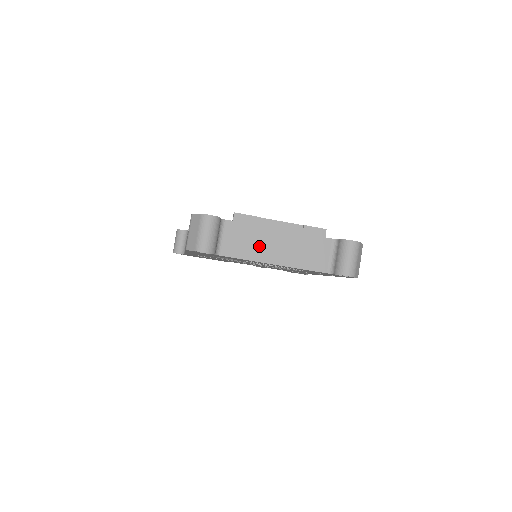
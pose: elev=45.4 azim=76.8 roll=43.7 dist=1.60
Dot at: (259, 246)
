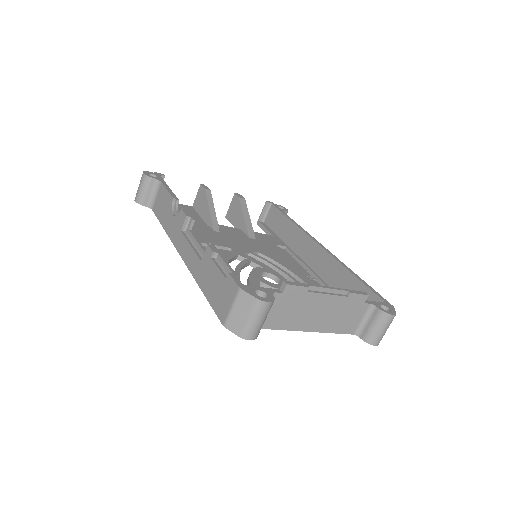
Dot at: (301, 316)
